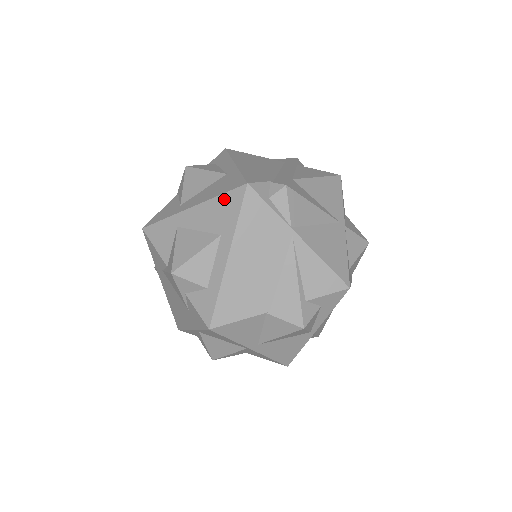
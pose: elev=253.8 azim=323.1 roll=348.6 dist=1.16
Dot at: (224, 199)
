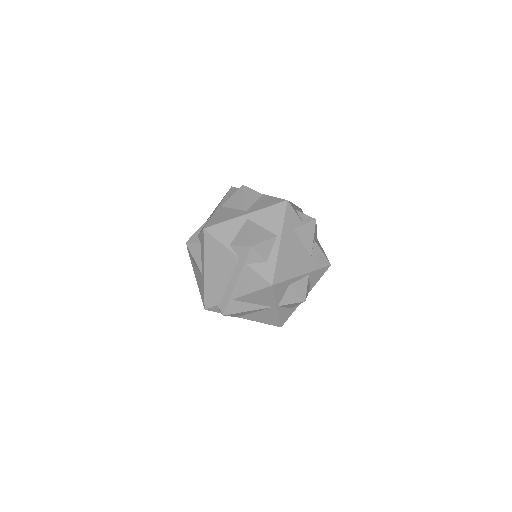
Dot at: occluded
